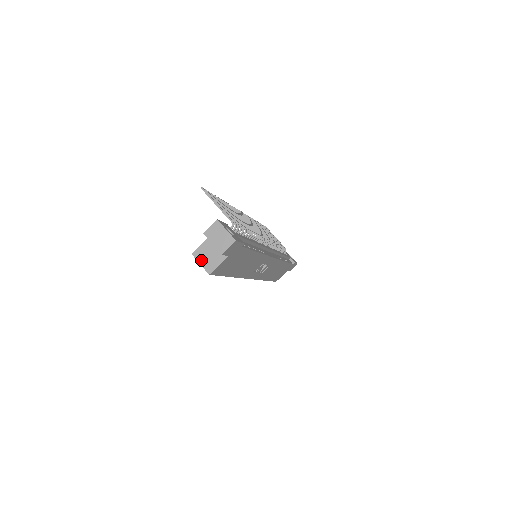
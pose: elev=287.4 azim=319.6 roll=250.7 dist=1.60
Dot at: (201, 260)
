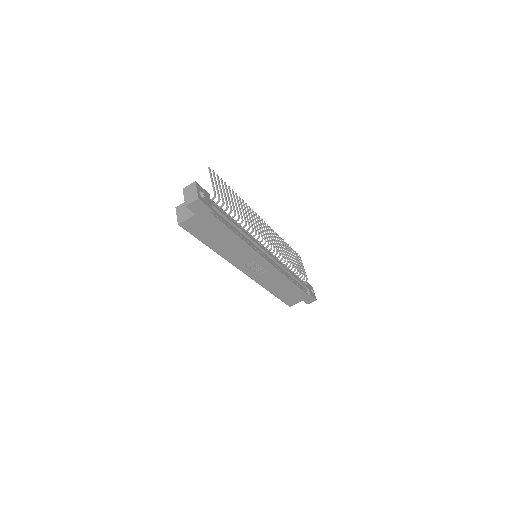
Dot at: (179, 213)
